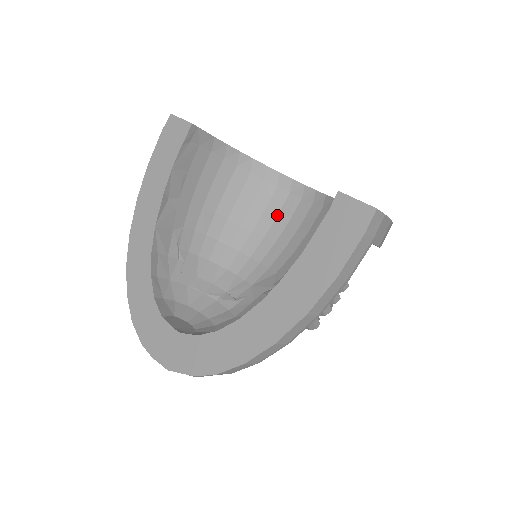
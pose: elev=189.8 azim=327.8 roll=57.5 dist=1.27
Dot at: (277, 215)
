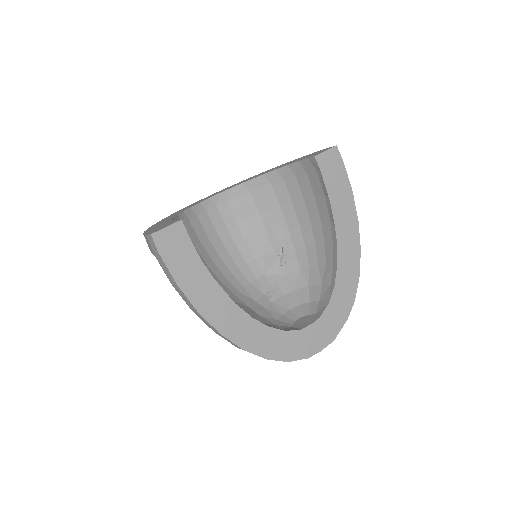
Dot at: (216, 232)
